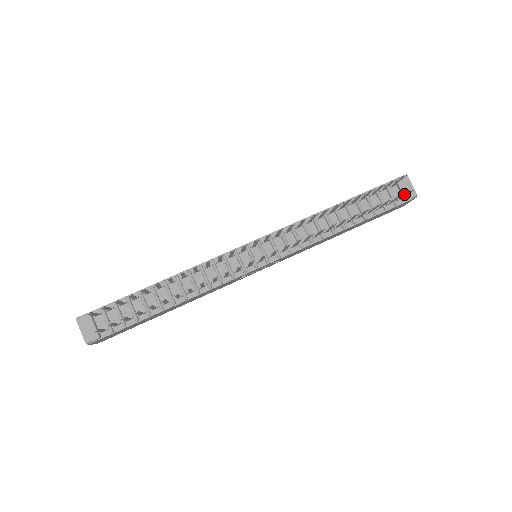
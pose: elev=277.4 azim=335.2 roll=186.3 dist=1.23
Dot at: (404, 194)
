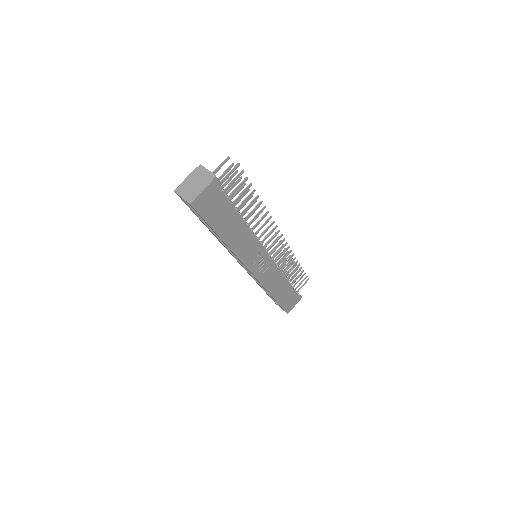
Dot at: occluded
